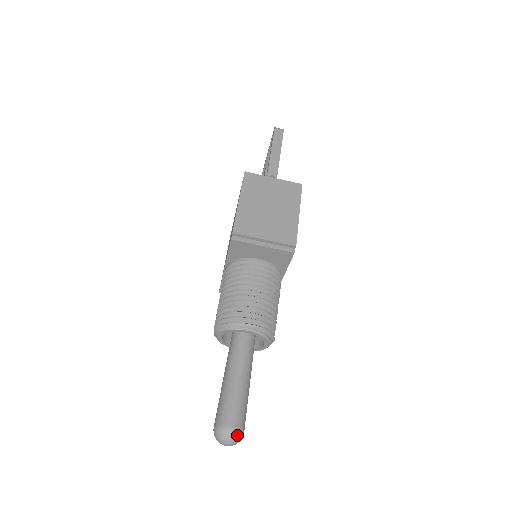
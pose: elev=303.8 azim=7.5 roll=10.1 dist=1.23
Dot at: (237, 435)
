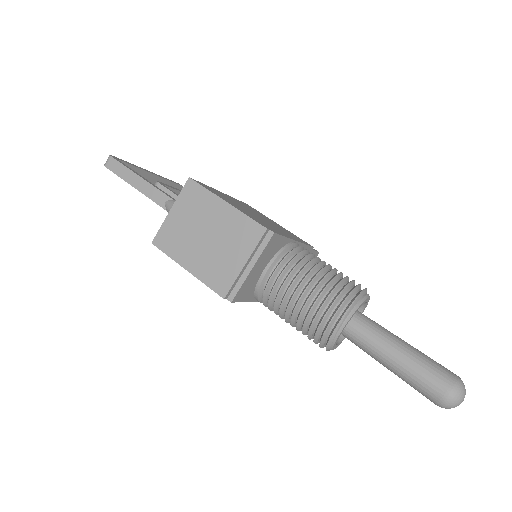
Dot at: (458, 390)
